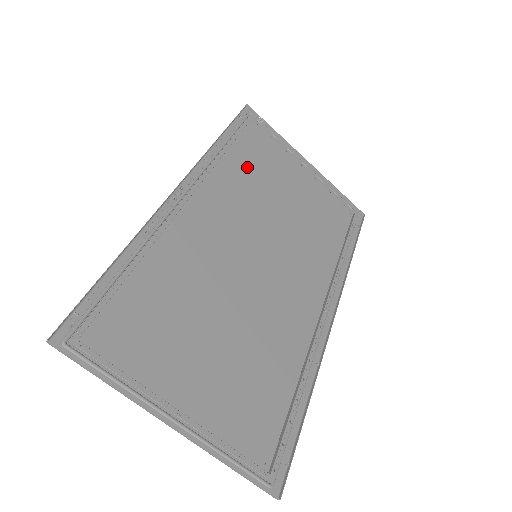
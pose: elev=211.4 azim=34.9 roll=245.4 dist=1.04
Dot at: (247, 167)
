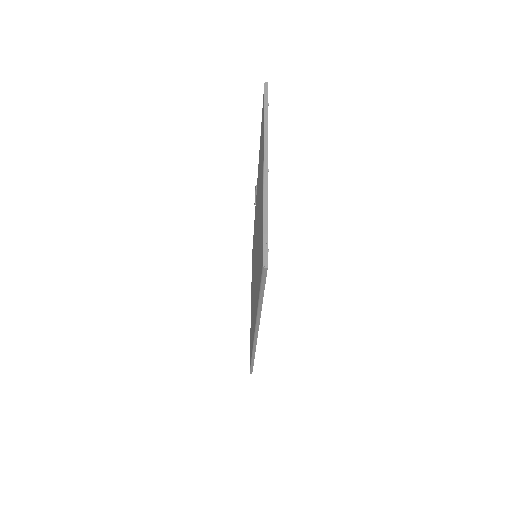
Dot at: occluded
